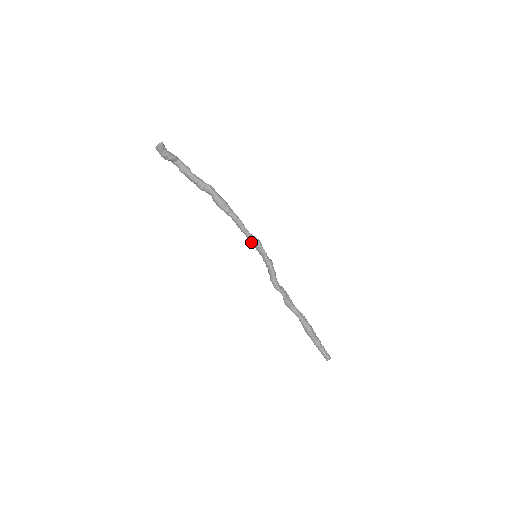
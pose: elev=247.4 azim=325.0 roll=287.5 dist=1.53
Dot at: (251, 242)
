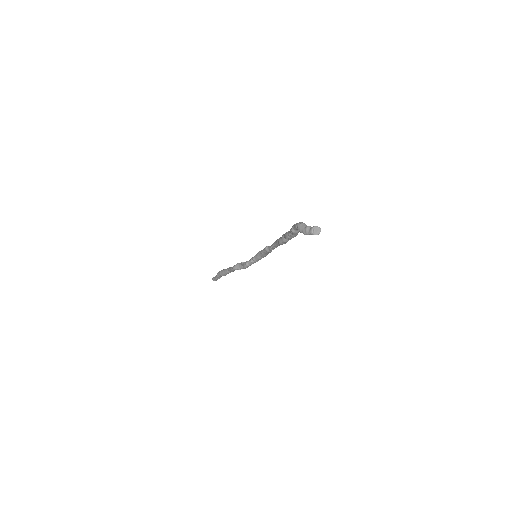
Dot at: (266, 253)
